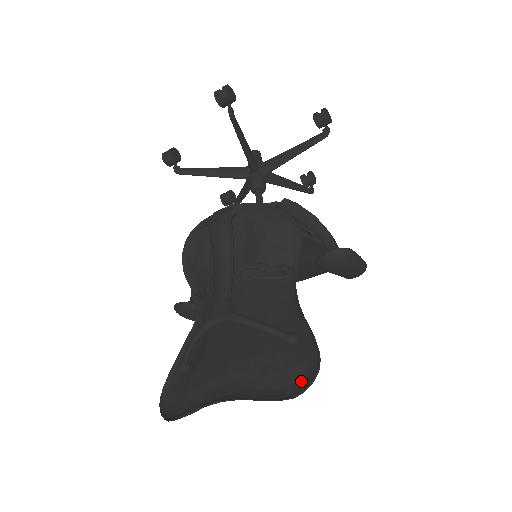
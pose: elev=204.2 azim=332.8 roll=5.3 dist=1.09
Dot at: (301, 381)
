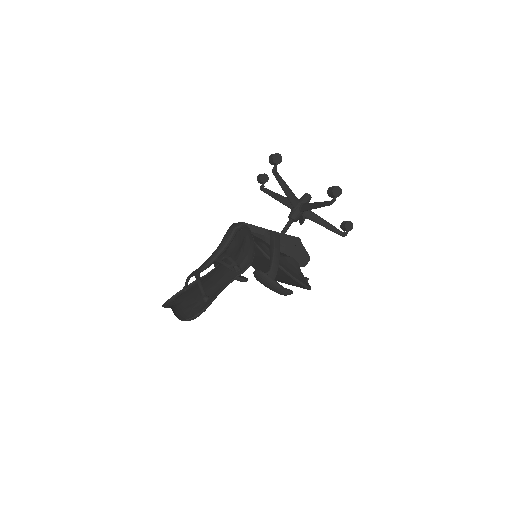
Dot at: occluded
